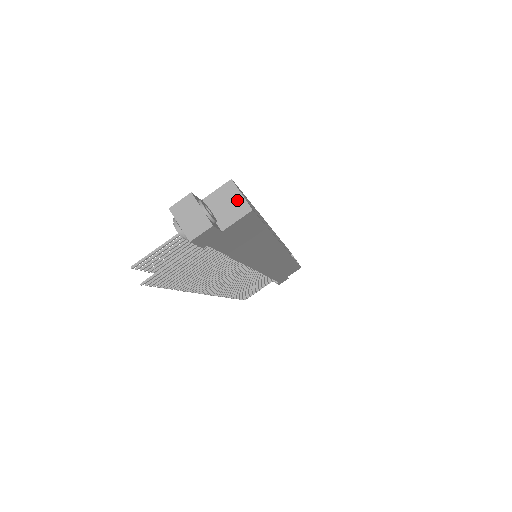
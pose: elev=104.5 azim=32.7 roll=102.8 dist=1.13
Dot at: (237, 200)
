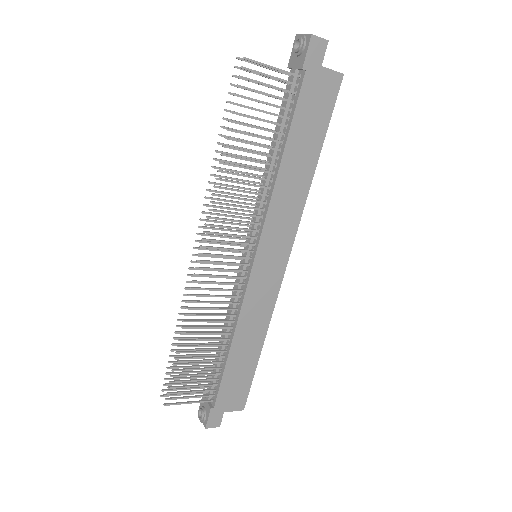
Dot at: occluded
